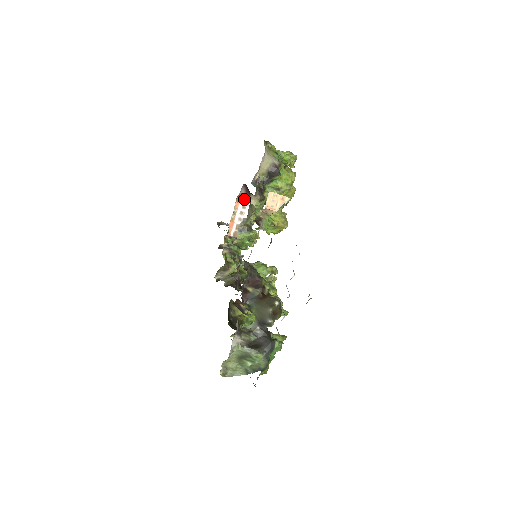
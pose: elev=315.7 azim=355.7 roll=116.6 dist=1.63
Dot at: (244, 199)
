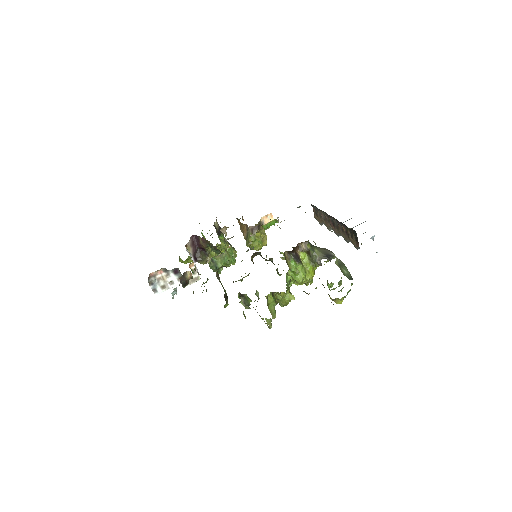
Dot at: (187, 251)
